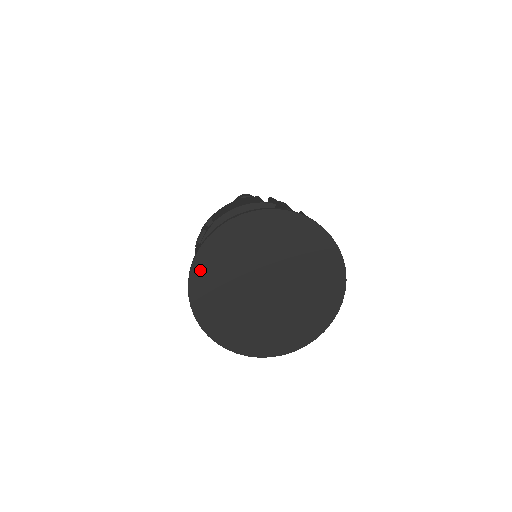
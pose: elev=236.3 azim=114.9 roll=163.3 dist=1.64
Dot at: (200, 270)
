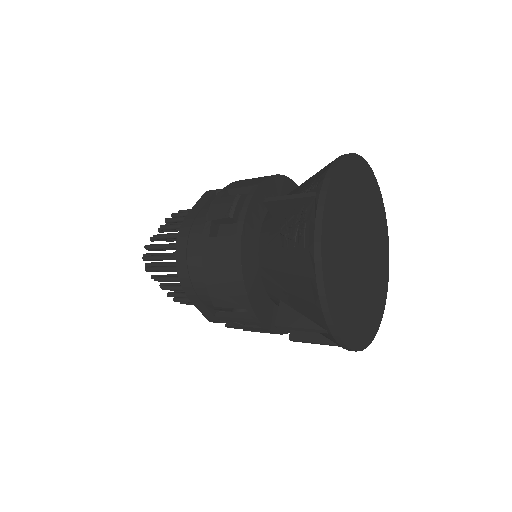
Dot at: (330, 208)
